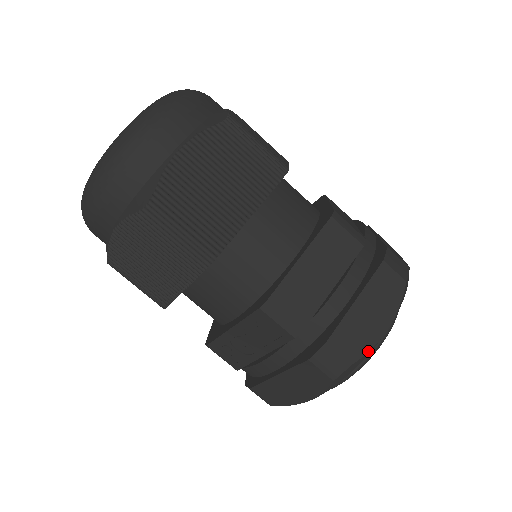
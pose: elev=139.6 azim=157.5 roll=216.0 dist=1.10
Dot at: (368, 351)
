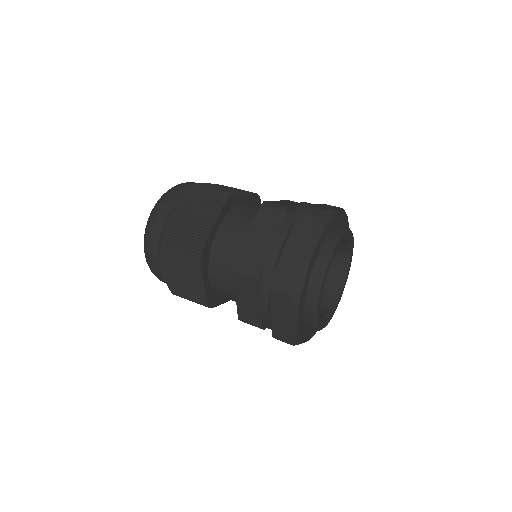
Dot at: (304, 268)
